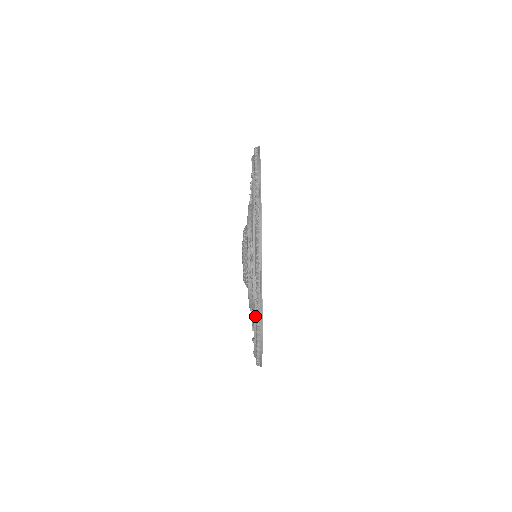
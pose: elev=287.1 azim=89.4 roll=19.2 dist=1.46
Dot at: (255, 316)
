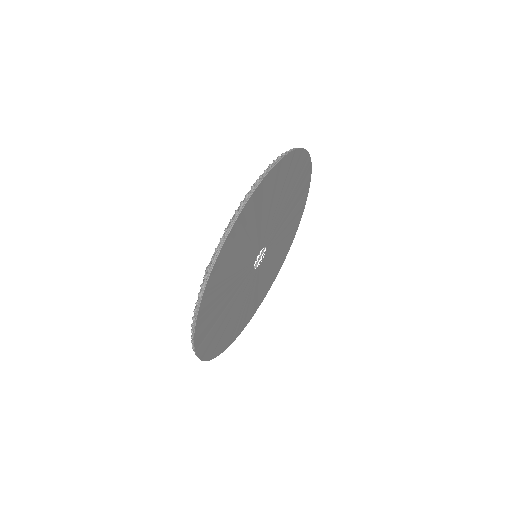
Dot at: occluded
